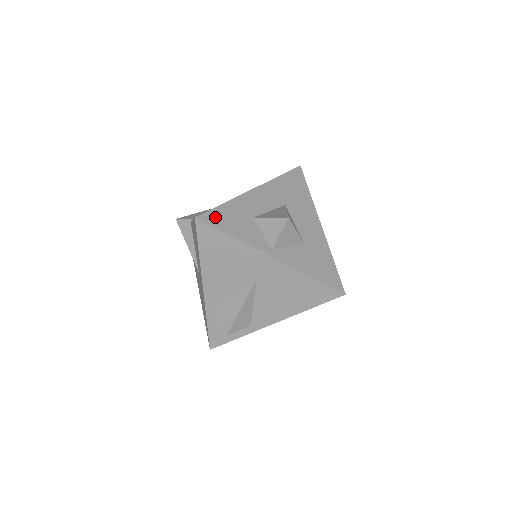
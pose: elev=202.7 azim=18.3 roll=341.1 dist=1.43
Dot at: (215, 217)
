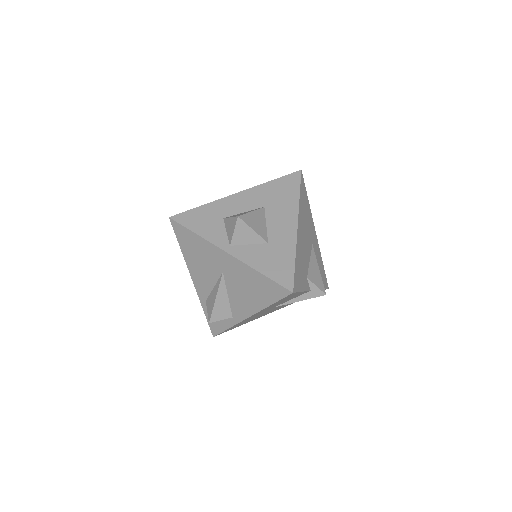
Dot at: (187, 217)
